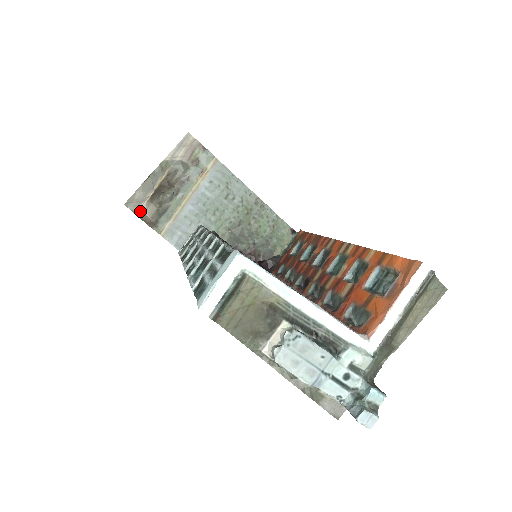
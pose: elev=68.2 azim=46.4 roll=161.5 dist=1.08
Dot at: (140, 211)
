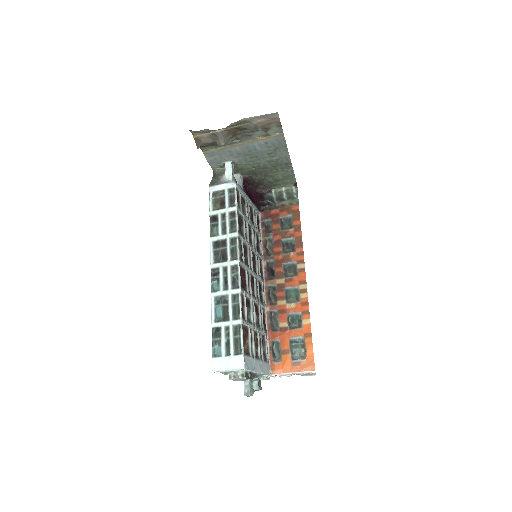
Dot at: (198, 136)
